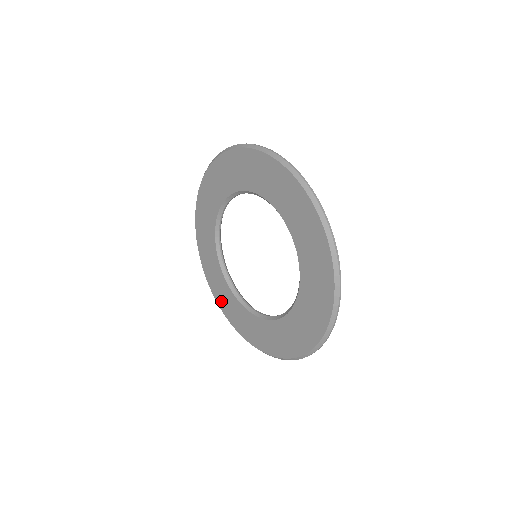
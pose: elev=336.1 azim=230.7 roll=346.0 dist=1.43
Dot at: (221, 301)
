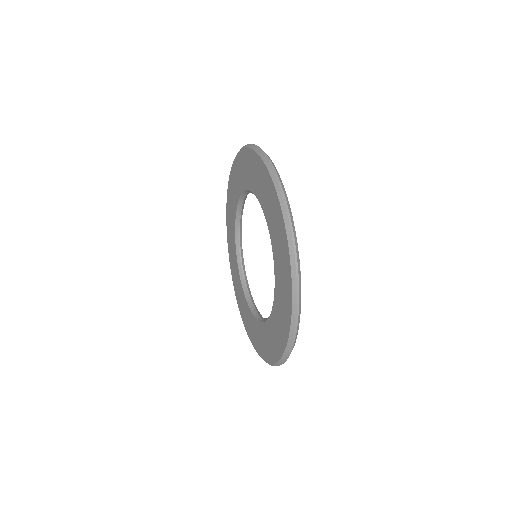
Dot at: (258, 346)
